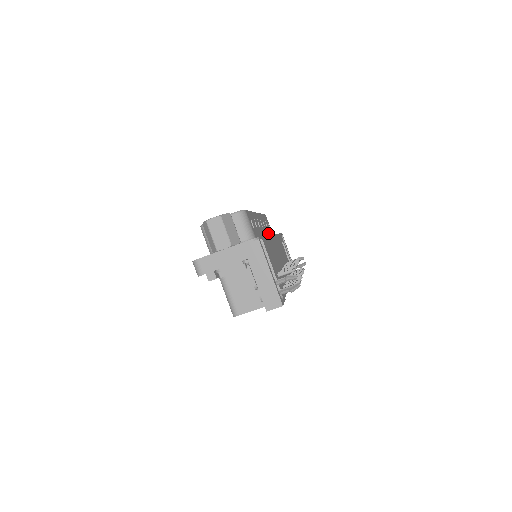
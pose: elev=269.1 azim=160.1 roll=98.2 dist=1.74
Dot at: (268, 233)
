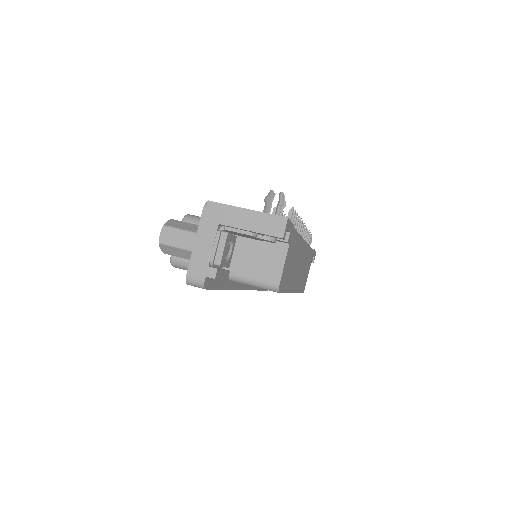
Dot at: occluded
